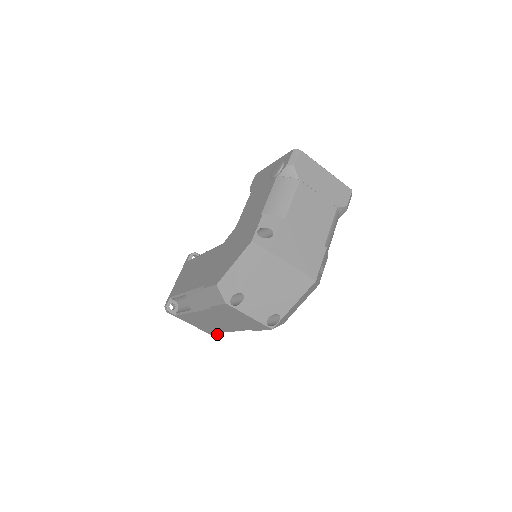
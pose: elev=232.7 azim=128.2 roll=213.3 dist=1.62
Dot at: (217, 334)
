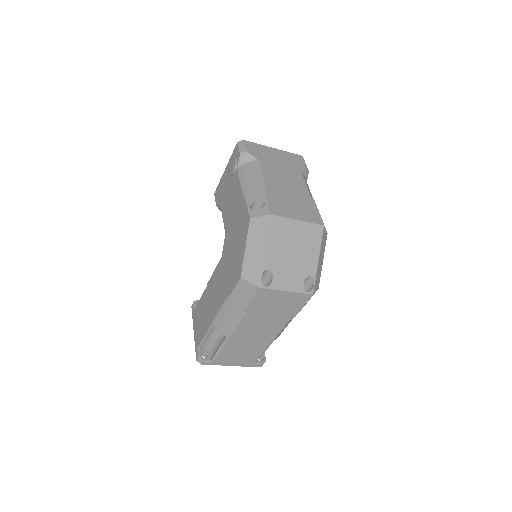
Dot at: (260, 362)
